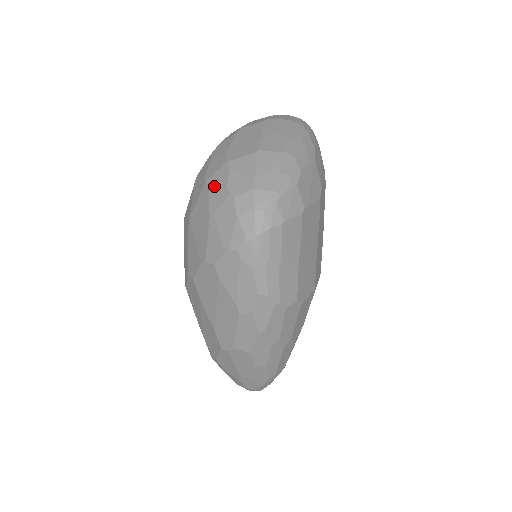
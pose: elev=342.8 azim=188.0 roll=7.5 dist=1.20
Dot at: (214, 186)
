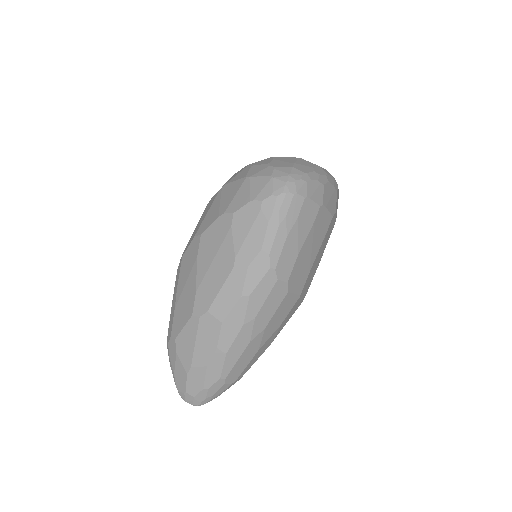
Dot at: (257, 164)
